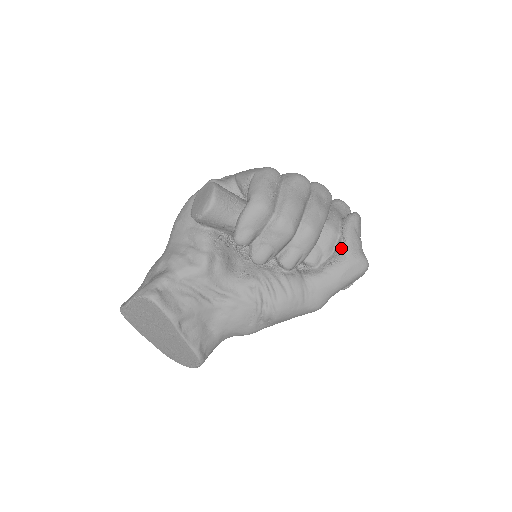
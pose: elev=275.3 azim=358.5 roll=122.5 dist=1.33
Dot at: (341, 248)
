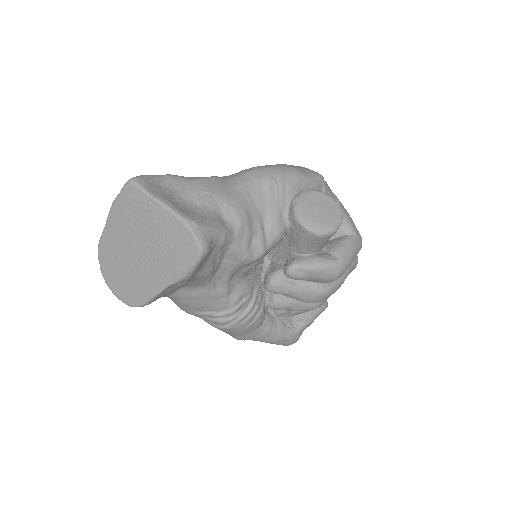
Dot at: (301, 322)
